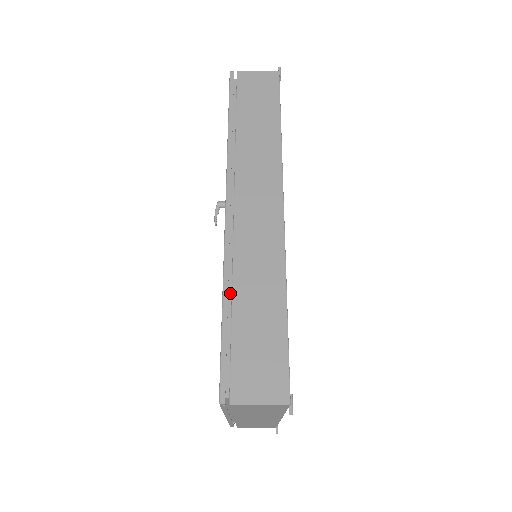
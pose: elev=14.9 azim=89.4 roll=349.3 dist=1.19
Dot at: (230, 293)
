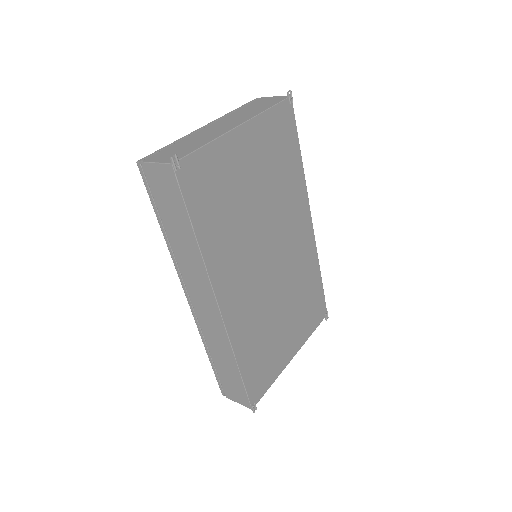
Dot at: occluded
